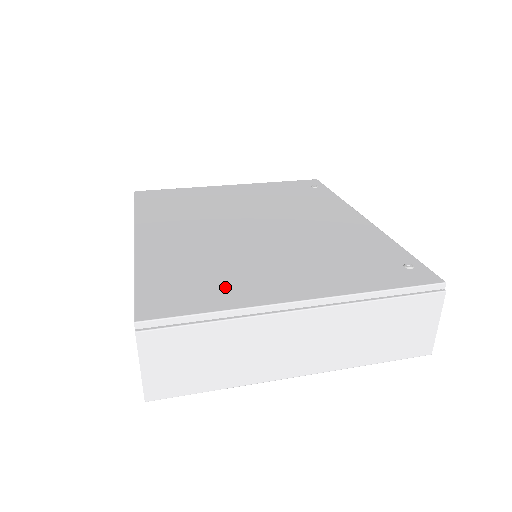
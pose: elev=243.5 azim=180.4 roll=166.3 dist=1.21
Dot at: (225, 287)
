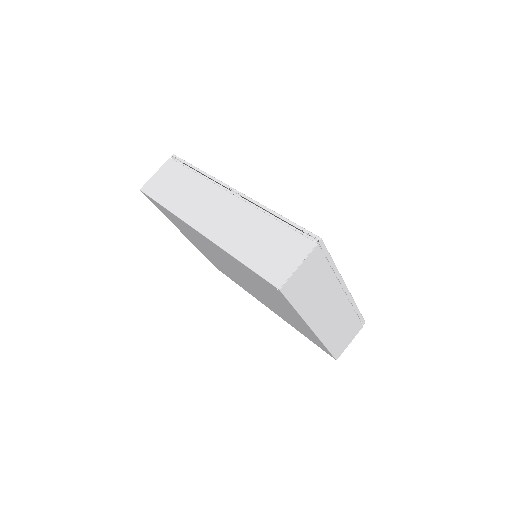
Dot at: occluded
